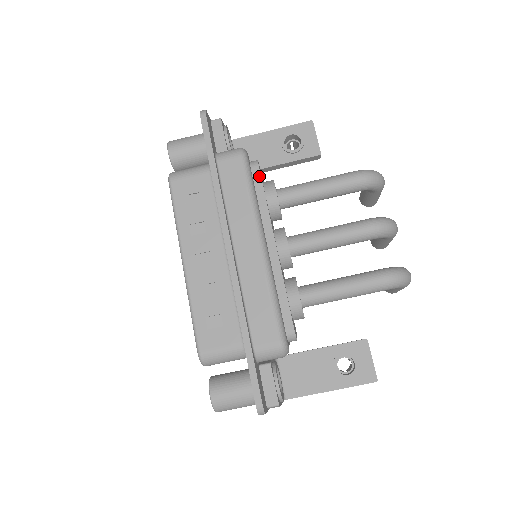
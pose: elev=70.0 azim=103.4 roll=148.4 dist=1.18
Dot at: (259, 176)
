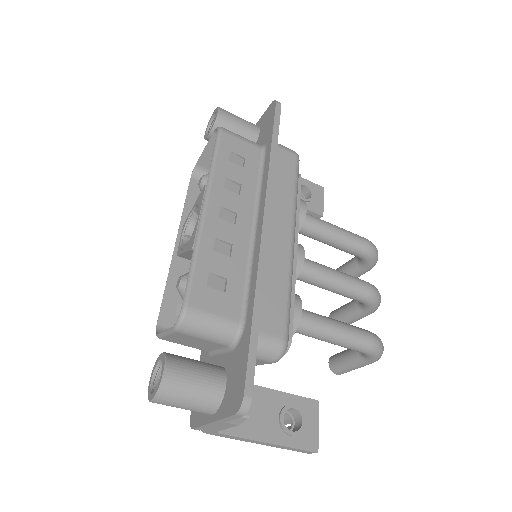
Dot at: (299, 185)
